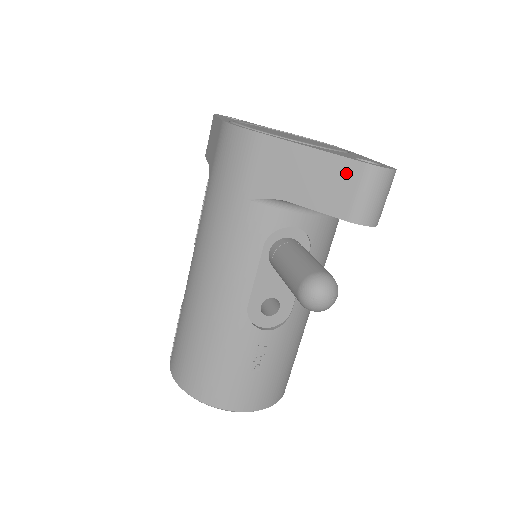
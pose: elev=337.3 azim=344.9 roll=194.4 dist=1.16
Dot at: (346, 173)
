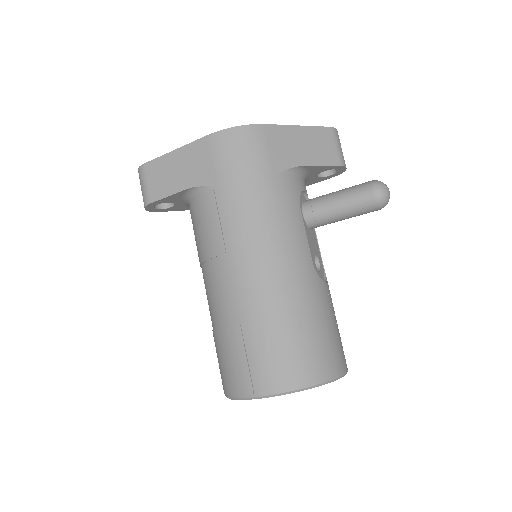
Dot at: (325, 136)
